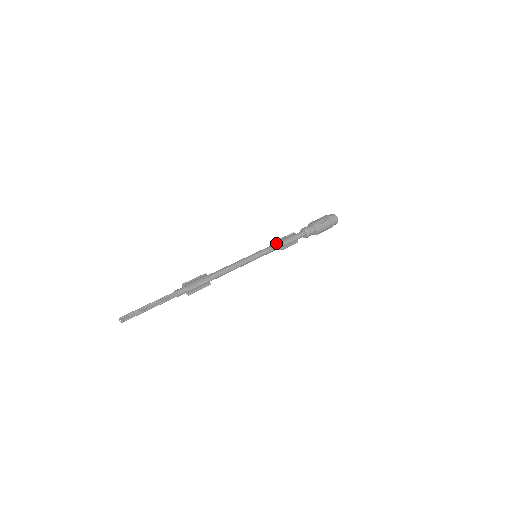
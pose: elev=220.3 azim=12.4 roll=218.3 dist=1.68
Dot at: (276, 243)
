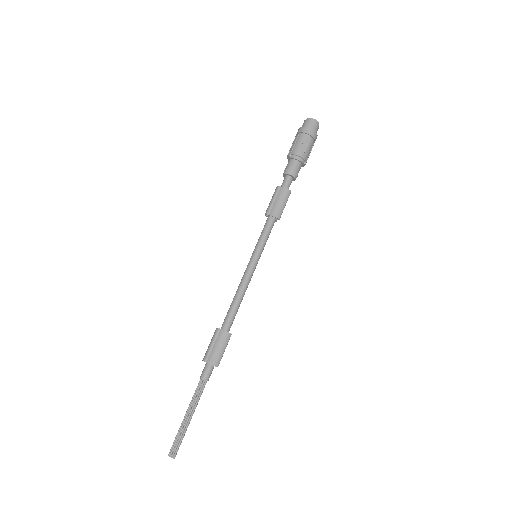
Dot at: (269, 220)
